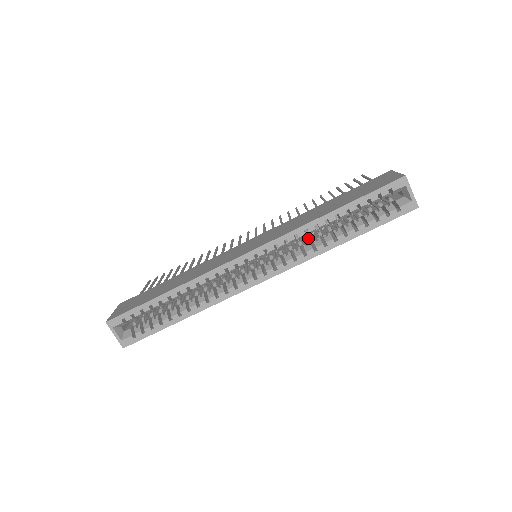
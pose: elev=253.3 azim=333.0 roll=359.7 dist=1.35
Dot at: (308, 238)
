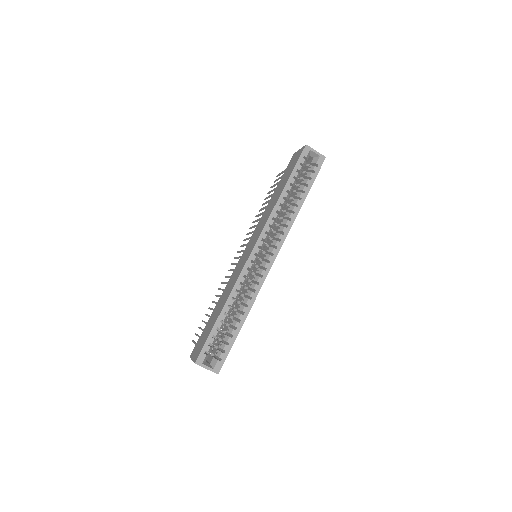
Dot at: occluded
